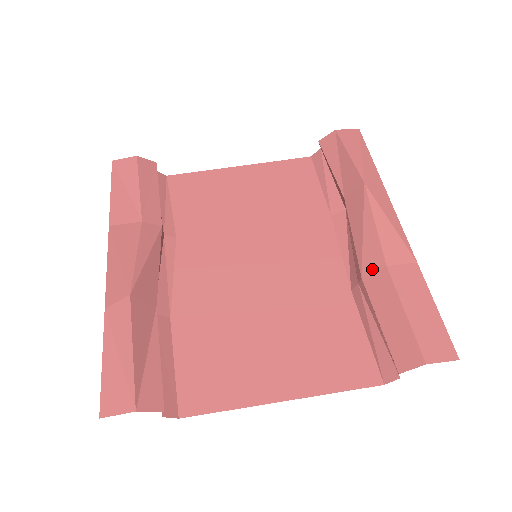
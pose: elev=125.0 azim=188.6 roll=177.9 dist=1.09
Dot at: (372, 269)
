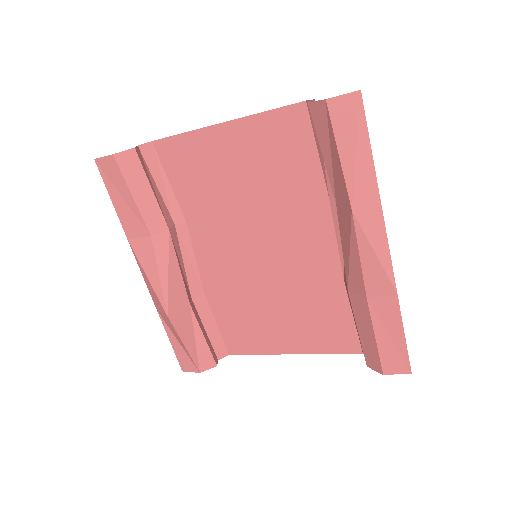
Dot at: (355, 291)
